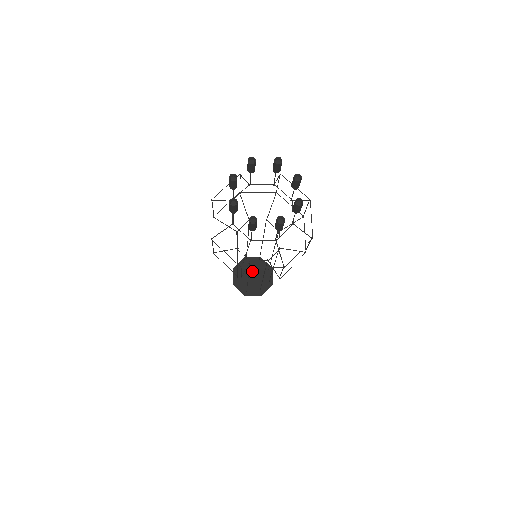
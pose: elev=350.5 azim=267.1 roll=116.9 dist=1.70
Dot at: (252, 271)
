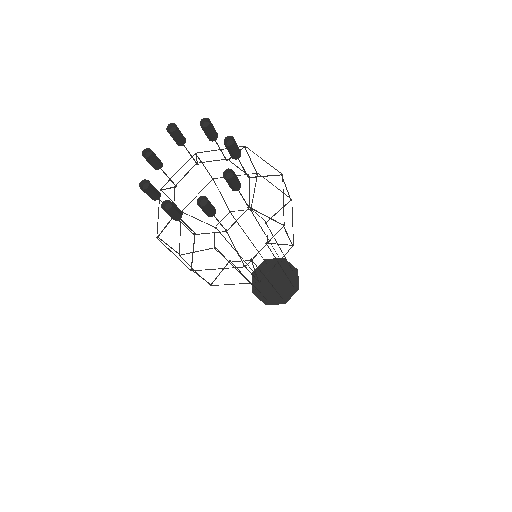
Dot at: (274, 275)
